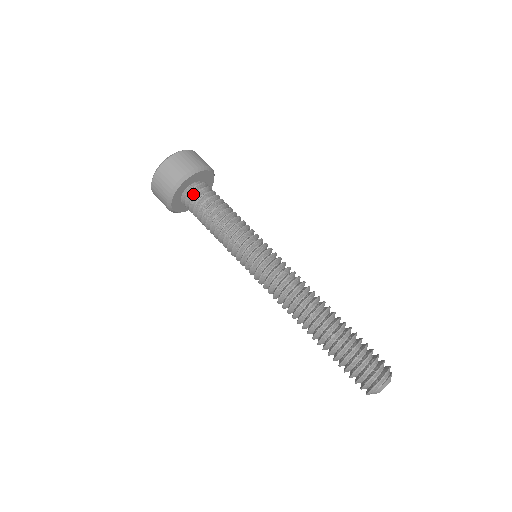
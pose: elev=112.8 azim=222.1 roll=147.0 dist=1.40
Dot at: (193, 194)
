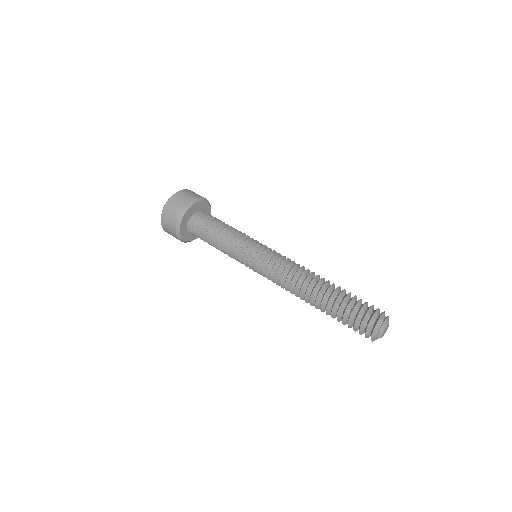
Dot at: (193, 227)
